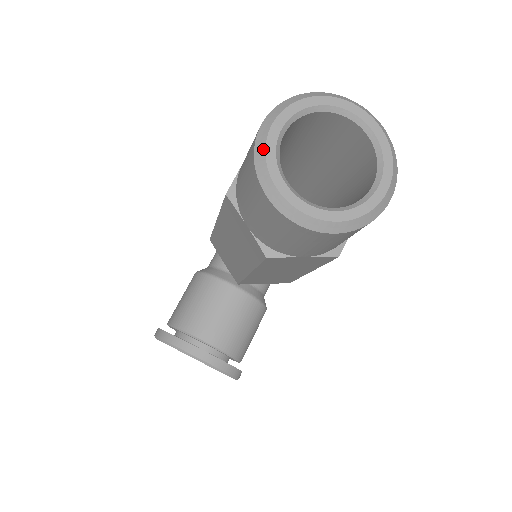
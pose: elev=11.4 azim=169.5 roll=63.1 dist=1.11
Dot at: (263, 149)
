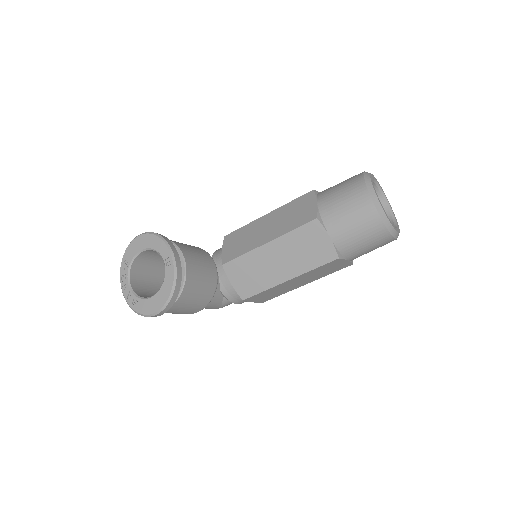
Dot at: (369, 173)
